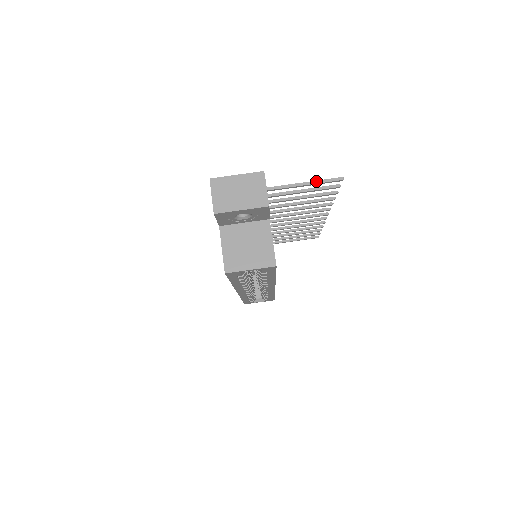
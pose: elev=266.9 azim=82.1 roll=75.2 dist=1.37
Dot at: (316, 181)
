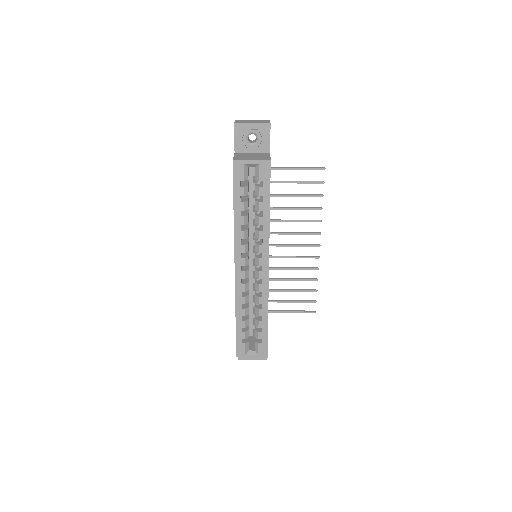
Dot at: (306, 167)
